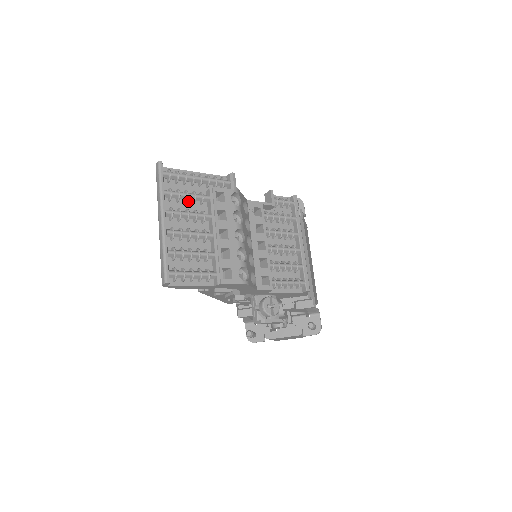
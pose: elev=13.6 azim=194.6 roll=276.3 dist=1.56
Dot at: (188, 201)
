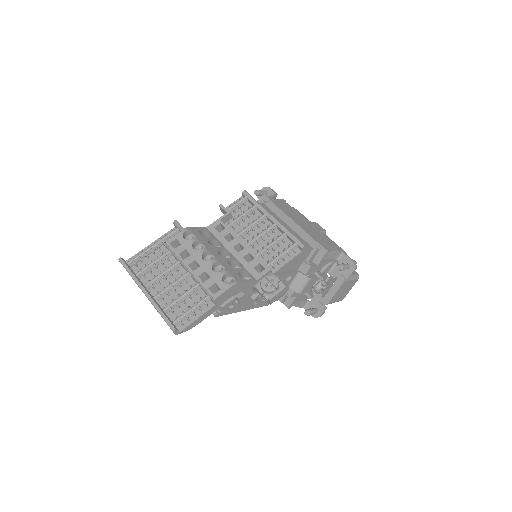
Dot at: (158, 266)
